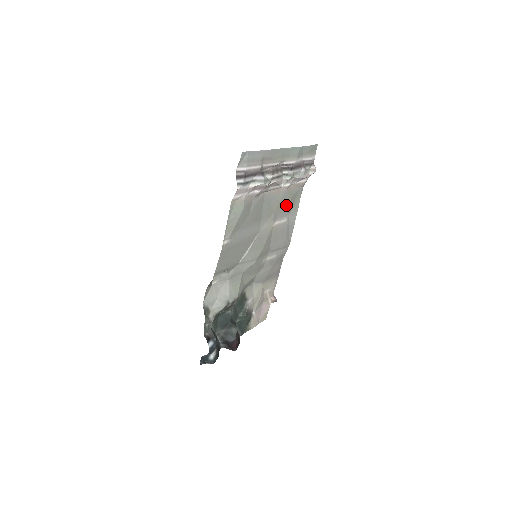
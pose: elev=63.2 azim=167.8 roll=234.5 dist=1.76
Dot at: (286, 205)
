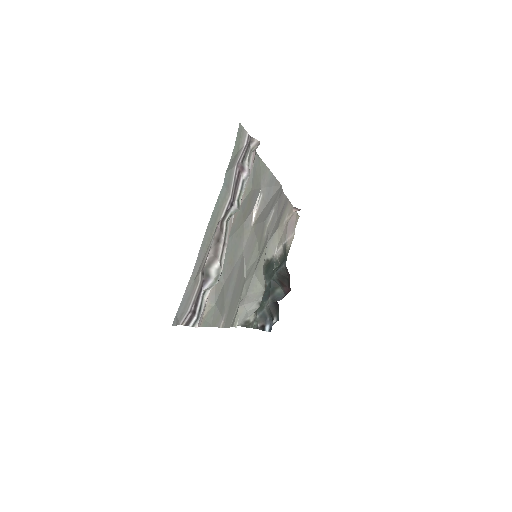
Dot at: (251, 197)
